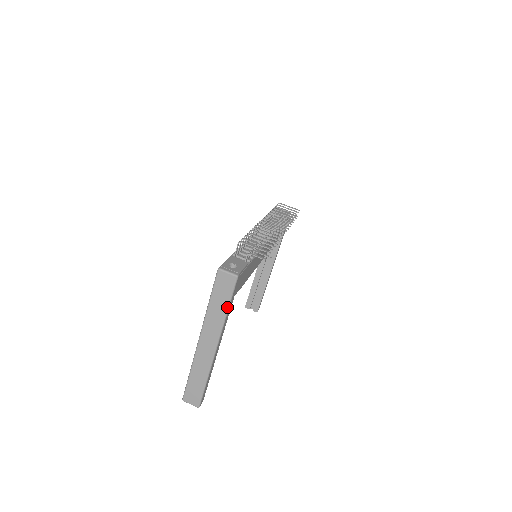
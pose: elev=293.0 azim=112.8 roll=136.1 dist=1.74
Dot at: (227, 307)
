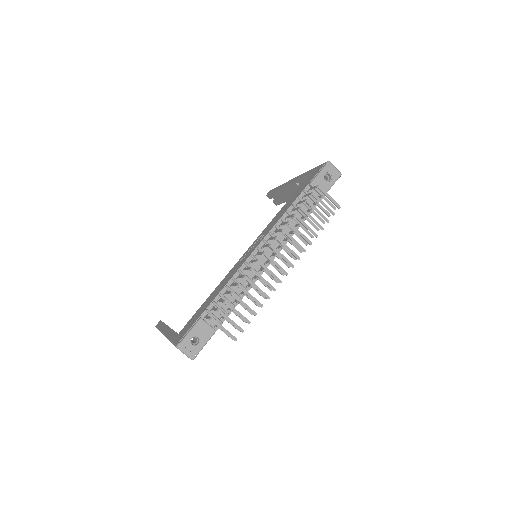
Dot at: occluded
